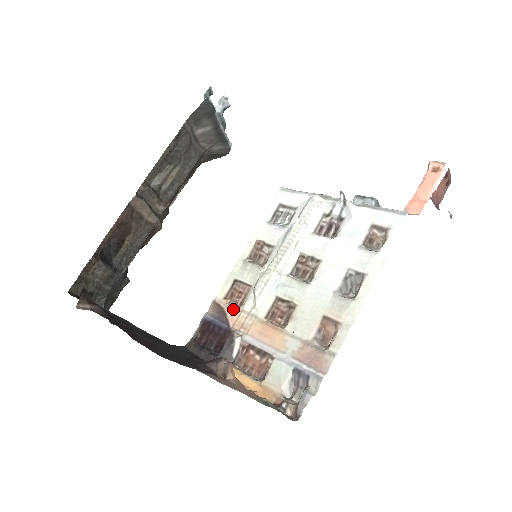
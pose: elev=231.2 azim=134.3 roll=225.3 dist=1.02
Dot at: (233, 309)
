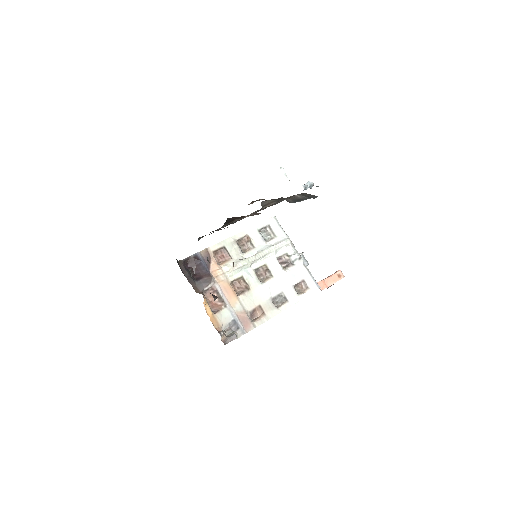
Dot at: (216, 263)
